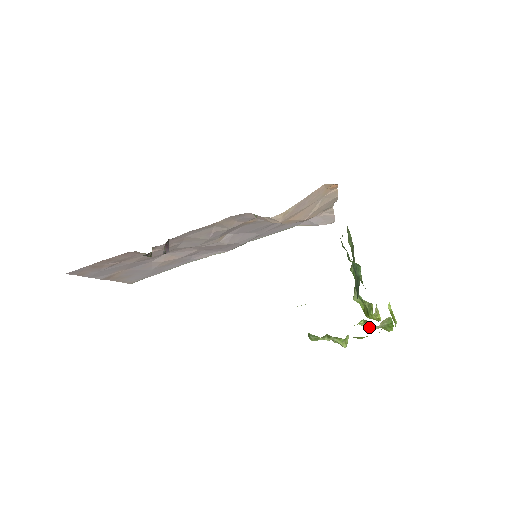
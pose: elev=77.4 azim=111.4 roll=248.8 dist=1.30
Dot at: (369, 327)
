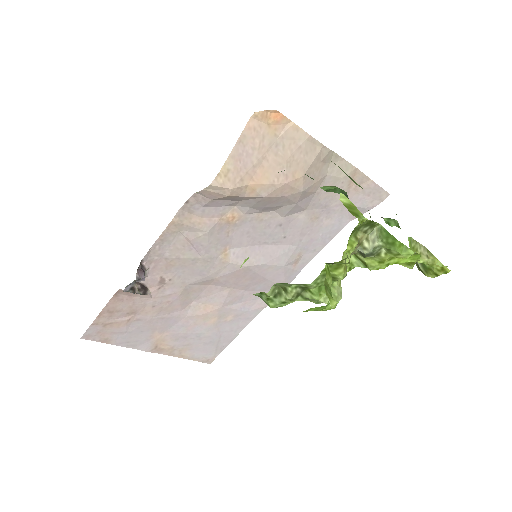
Dot at: (372, 264)
